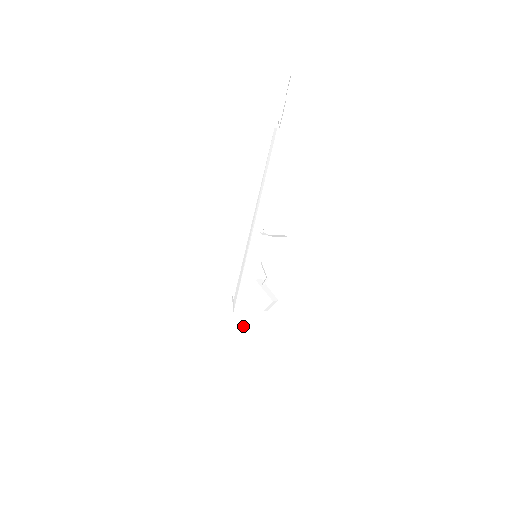
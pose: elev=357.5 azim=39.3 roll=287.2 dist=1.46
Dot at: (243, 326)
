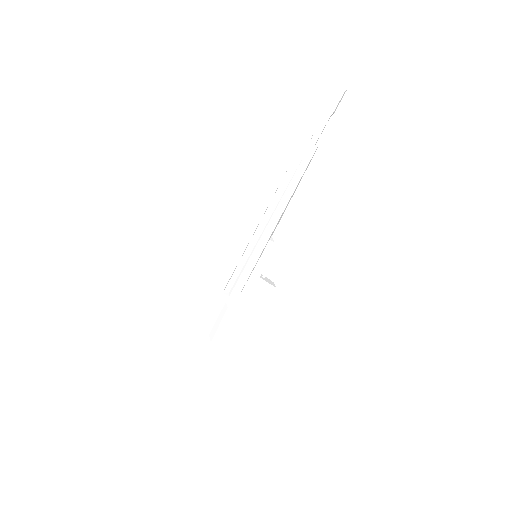
Dot at: (235, 310)
